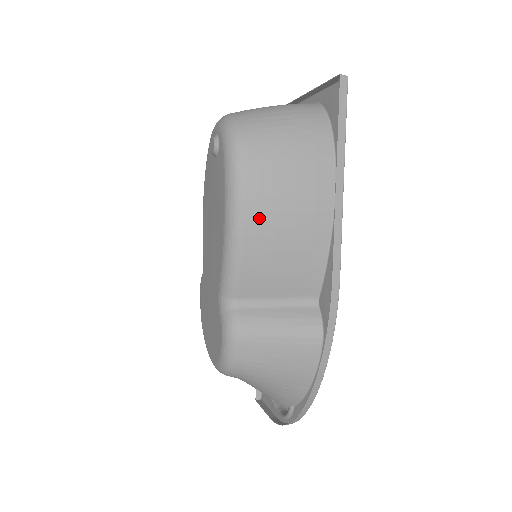
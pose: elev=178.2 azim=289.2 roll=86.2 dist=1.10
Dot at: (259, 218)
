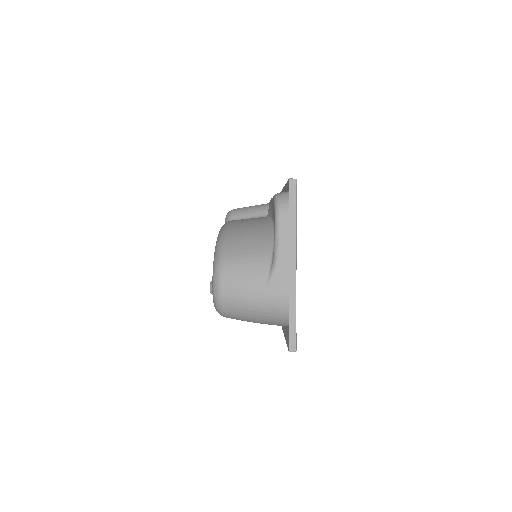
Dot at: occluded
